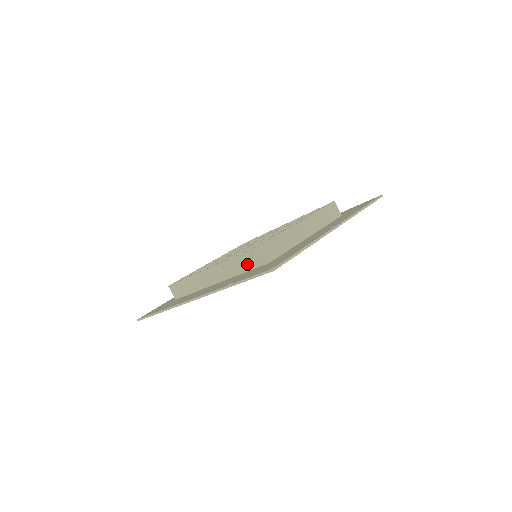
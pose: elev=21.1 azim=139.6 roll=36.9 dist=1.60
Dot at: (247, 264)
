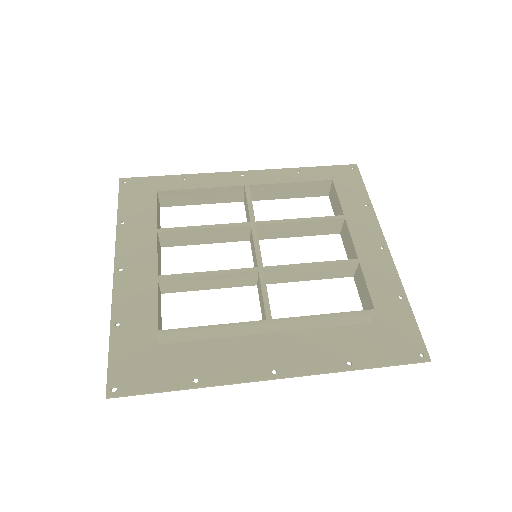
Dot at: (341, 322)
